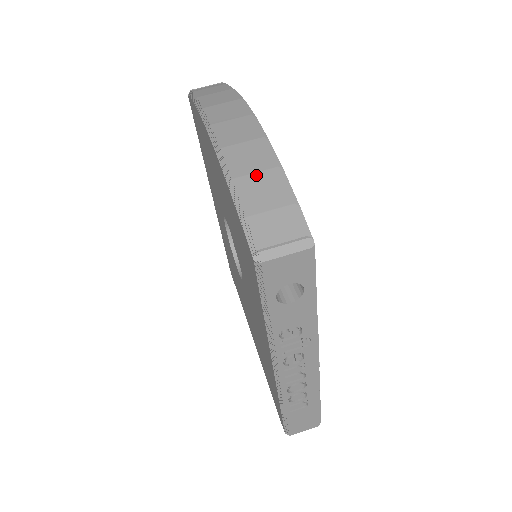
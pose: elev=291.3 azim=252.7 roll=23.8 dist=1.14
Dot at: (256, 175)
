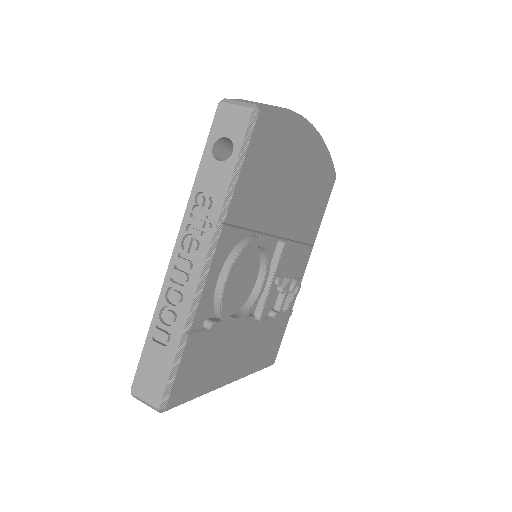
Dot at: occluded
